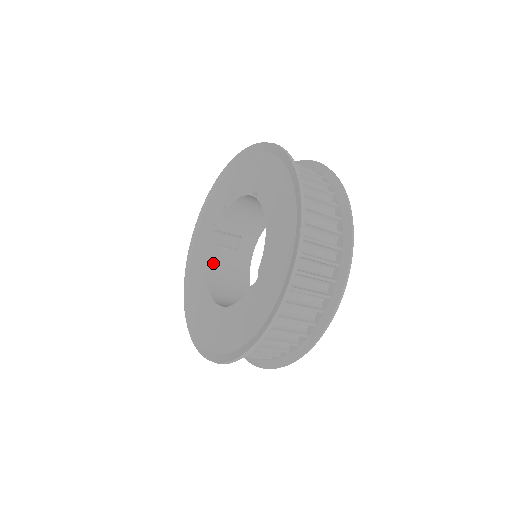
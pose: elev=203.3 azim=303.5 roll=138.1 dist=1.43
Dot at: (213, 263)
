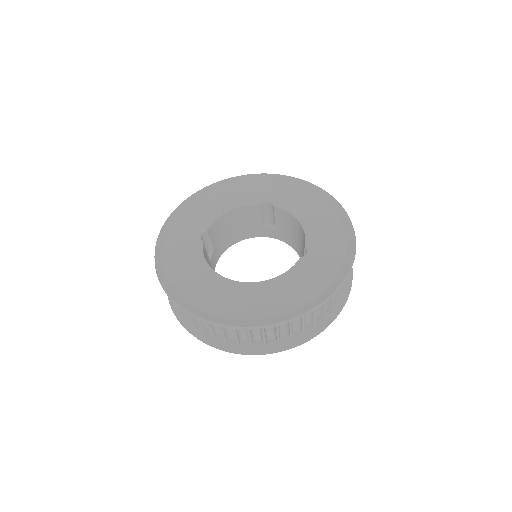
Dot at: occluded
